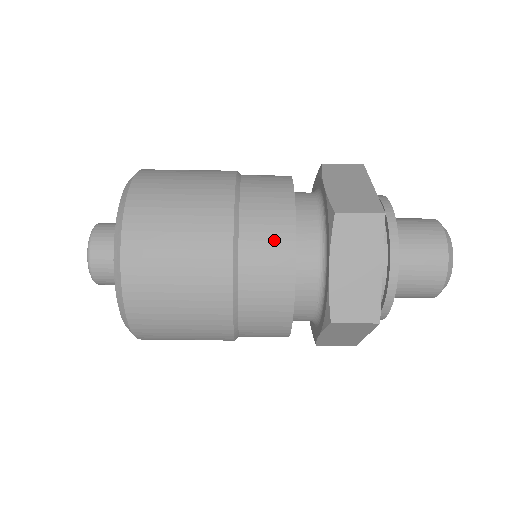
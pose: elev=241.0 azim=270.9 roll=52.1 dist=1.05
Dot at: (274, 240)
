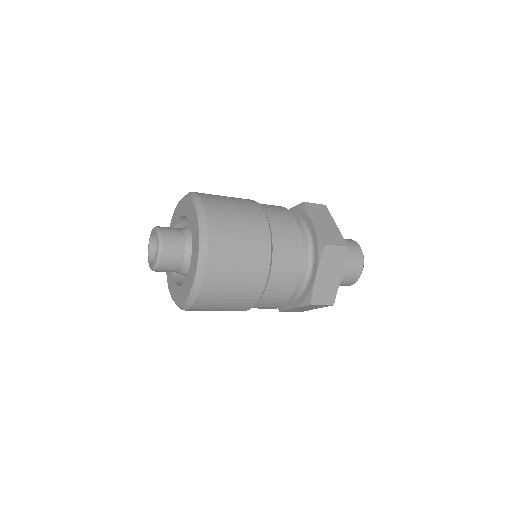
Dot at: (274, 304)
